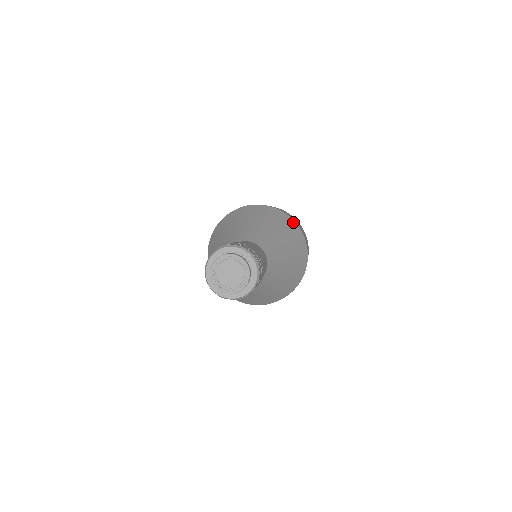
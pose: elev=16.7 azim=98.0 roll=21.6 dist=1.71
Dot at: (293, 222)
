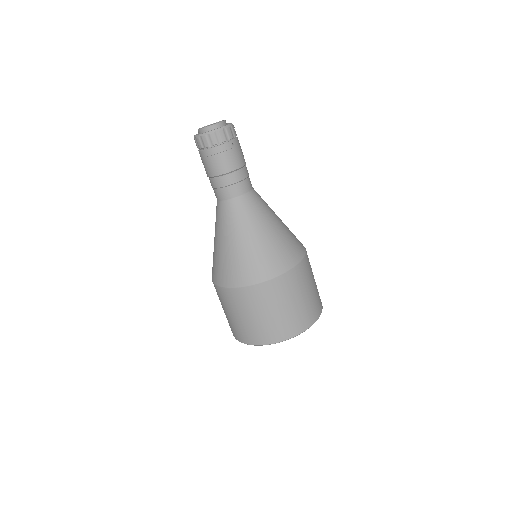
Dot at: occluded
